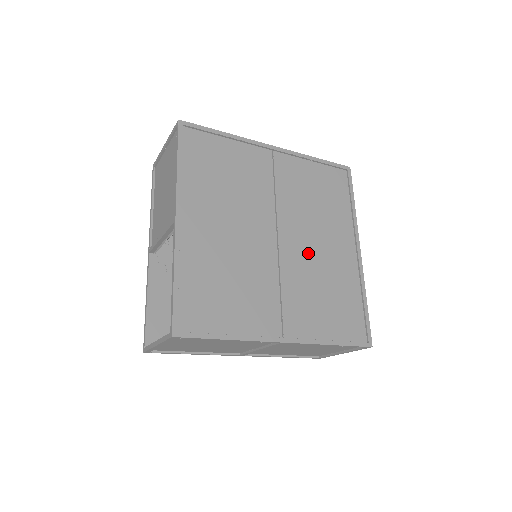
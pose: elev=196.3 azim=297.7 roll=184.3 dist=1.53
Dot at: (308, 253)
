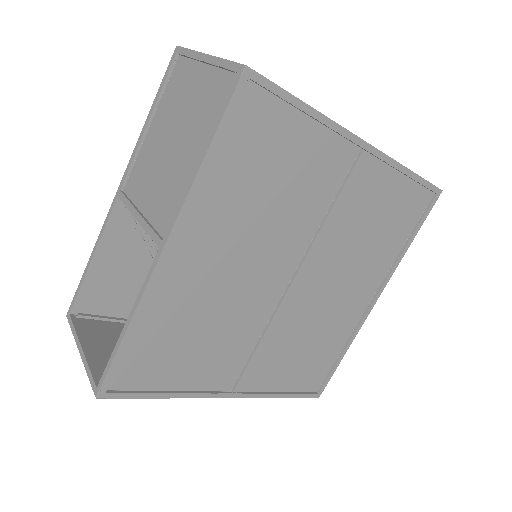
Dot at: (317, 300)
